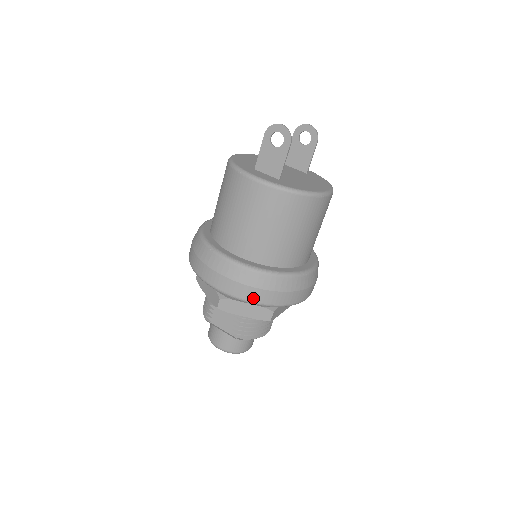
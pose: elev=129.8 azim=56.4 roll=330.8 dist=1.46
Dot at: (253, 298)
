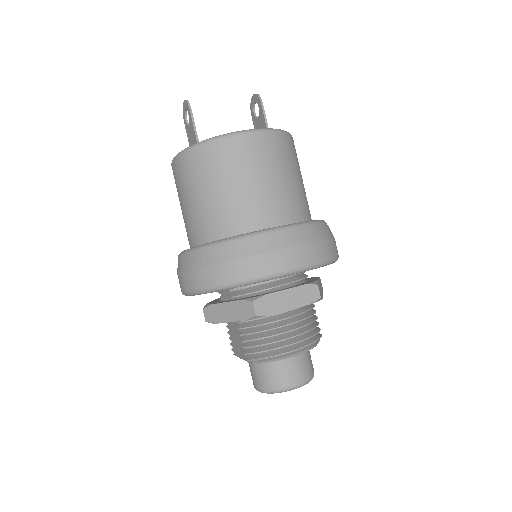
Dot at: (202, 283)
